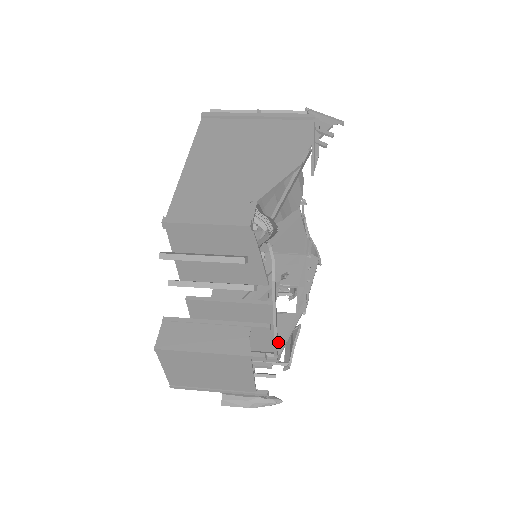
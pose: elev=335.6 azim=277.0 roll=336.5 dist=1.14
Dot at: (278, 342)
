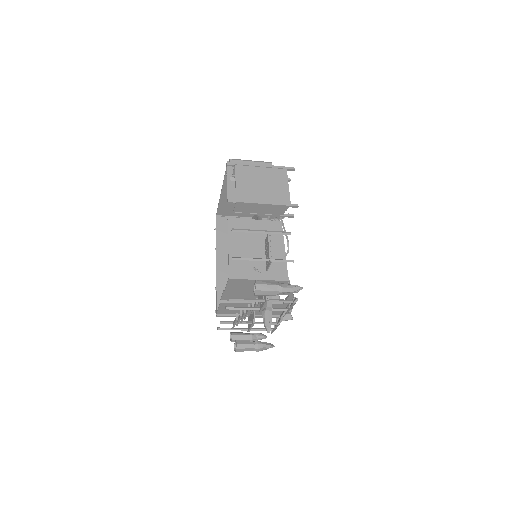
Dot at: (284, 283)
